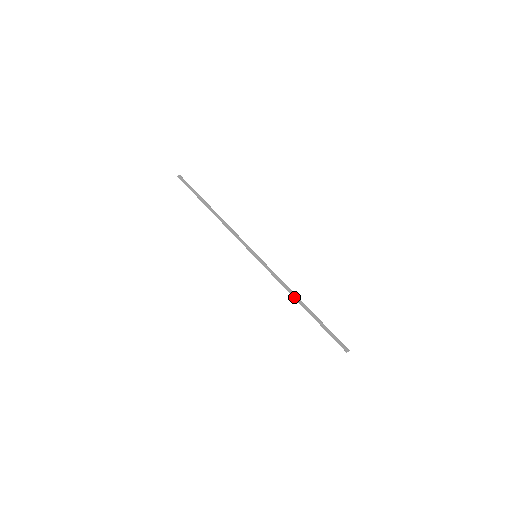
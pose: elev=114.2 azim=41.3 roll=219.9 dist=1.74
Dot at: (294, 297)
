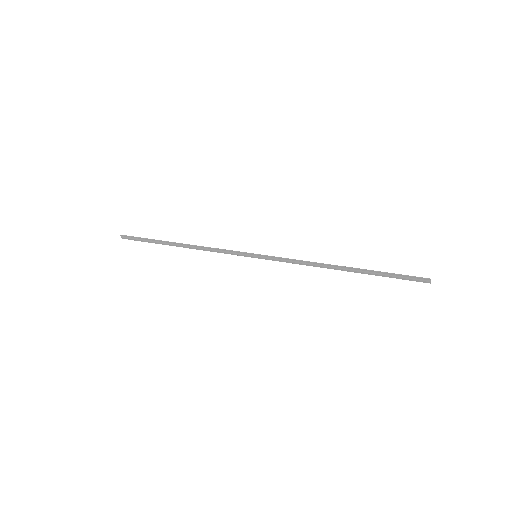
Dot at: (328, 264)
